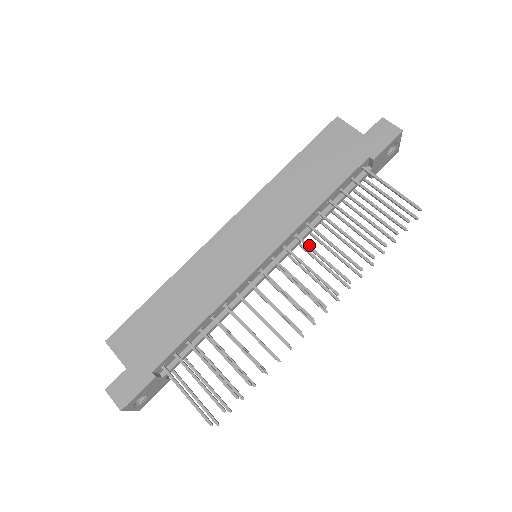
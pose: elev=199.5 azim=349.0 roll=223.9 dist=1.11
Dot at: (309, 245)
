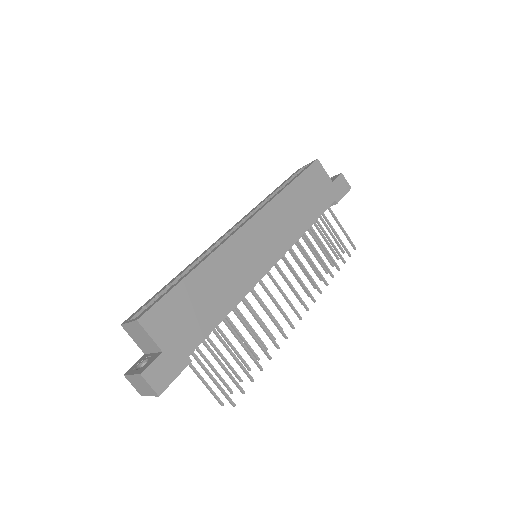
Dot at: occluded
